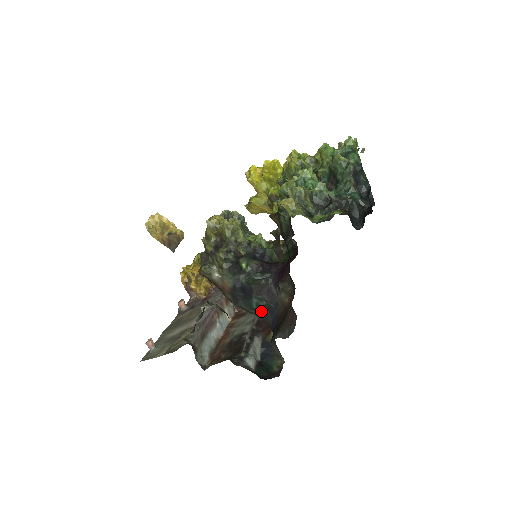
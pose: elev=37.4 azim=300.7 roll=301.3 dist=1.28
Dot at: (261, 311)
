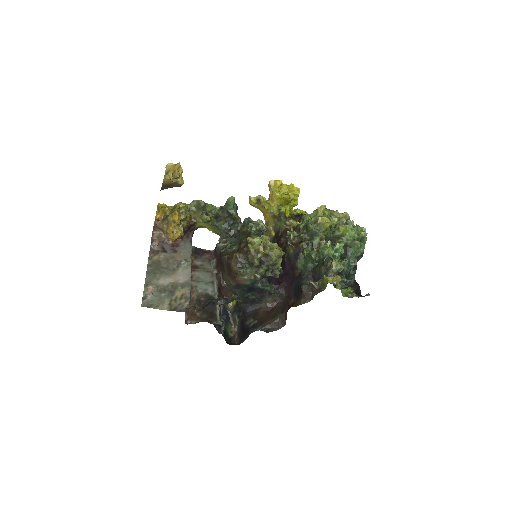
Dot at: (246, 299)
